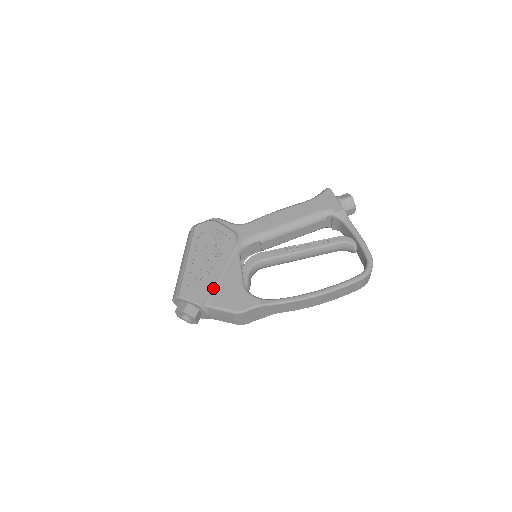
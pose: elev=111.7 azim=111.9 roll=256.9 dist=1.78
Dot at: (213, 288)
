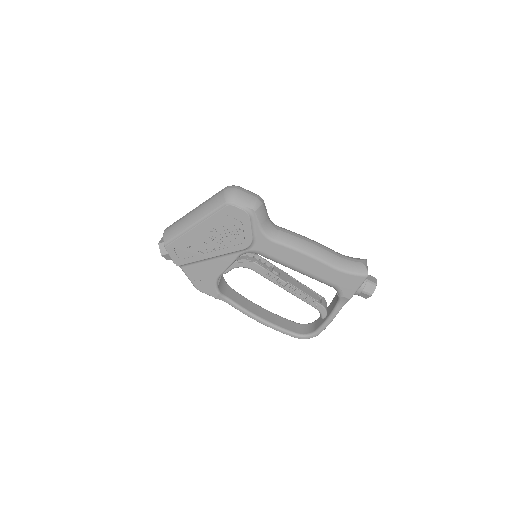
Dot at: (195, 262)
